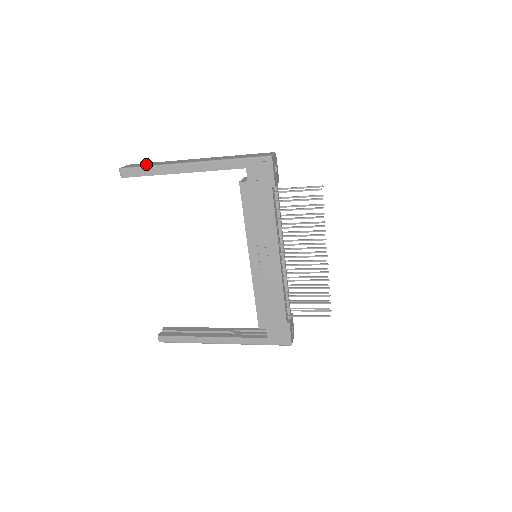
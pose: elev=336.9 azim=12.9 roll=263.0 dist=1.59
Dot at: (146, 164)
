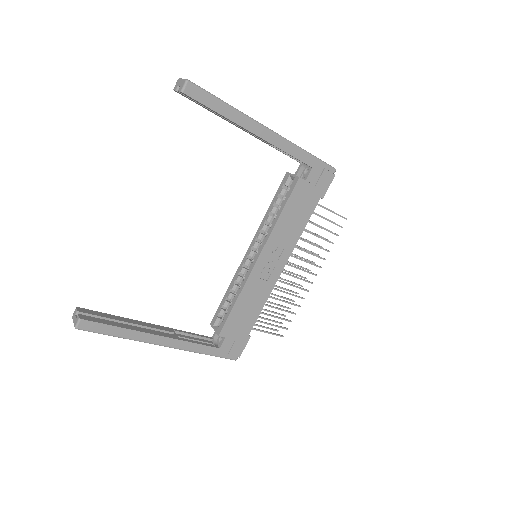
Dot at: occluded
